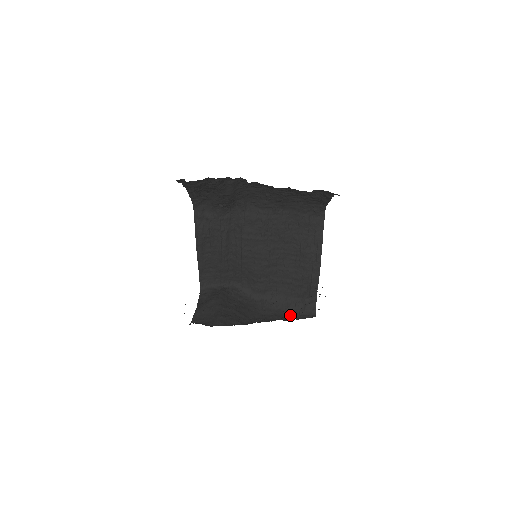
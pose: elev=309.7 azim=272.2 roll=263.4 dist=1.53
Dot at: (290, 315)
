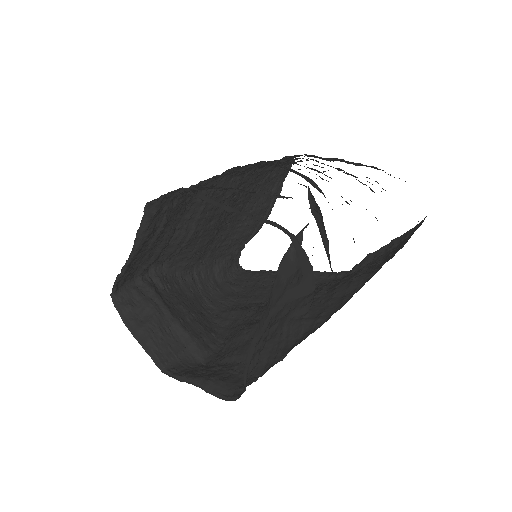
Dot at: (223, 280)
